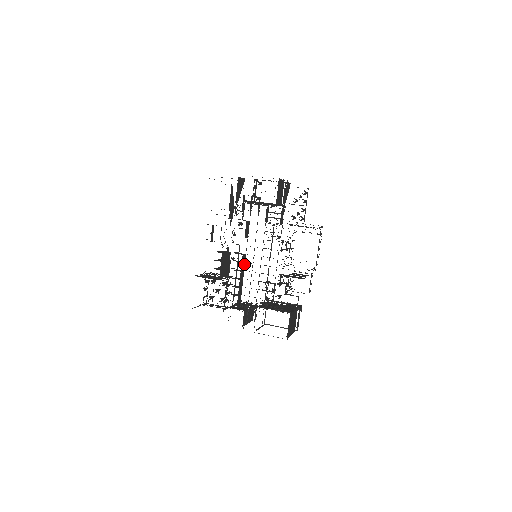
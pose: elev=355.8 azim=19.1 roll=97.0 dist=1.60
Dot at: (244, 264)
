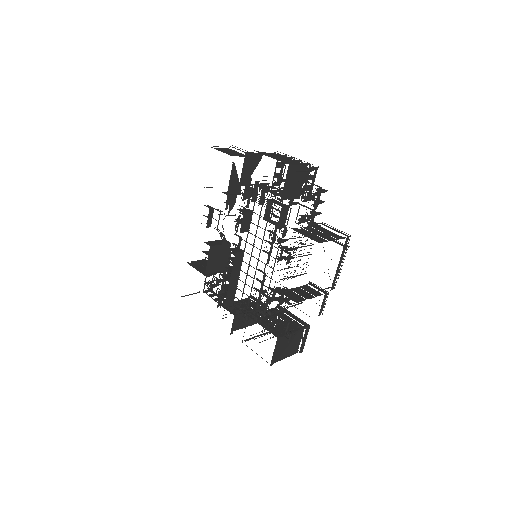
Dot at: (240, 262)
